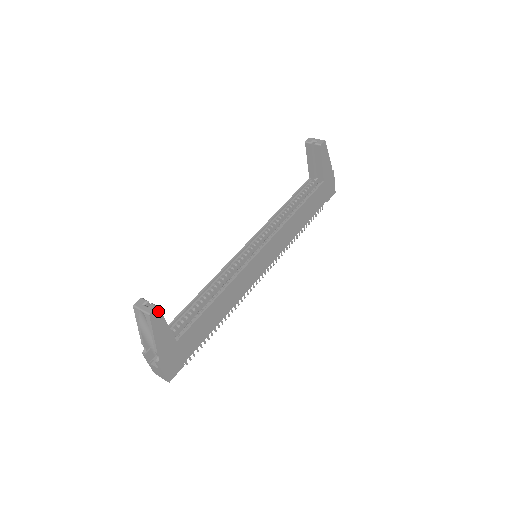
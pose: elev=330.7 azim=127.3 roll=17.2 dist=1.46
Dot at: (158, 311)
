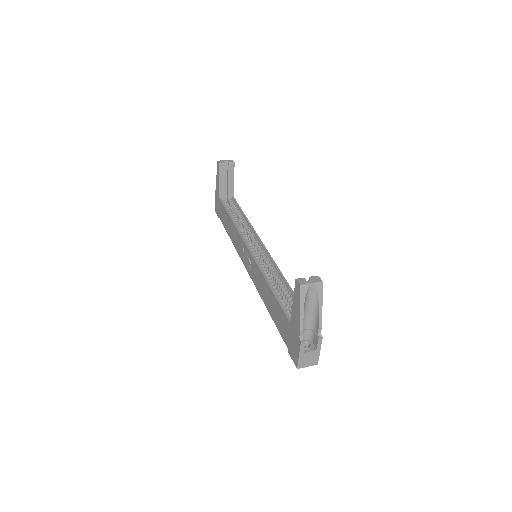
Dot at: occluded
